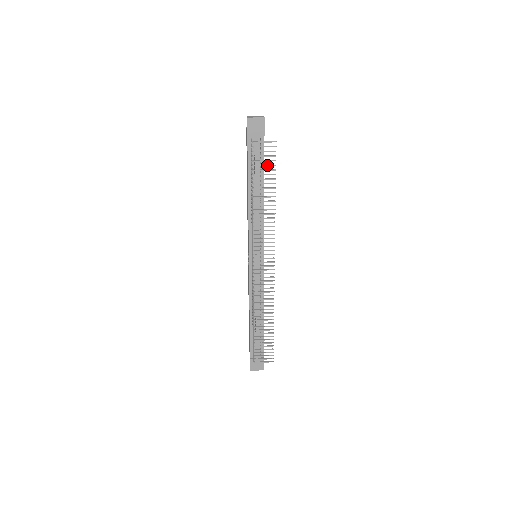
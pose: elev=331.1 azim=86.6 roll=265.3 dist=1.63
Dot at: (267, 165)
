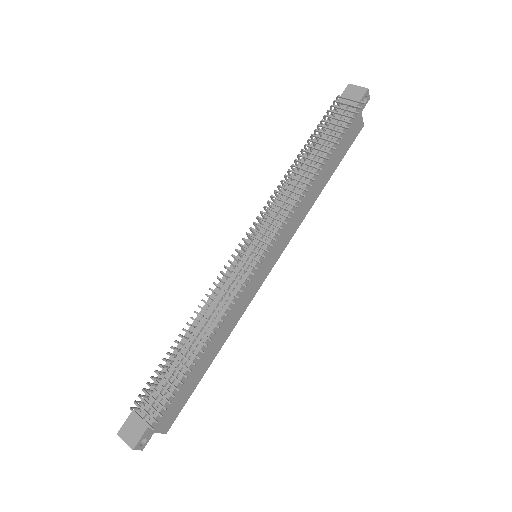
Dot at: (338, 124)
